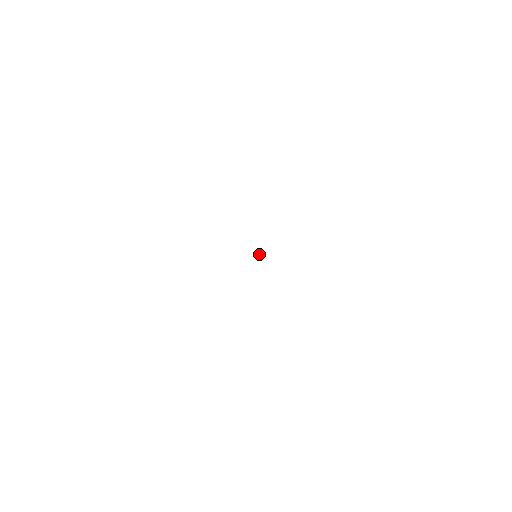
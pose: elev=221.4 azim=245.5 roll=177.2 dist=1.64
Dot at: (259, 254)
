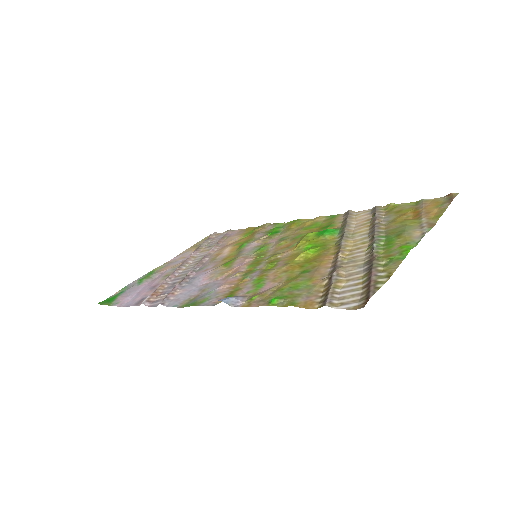
Dot at: (259, 257)
